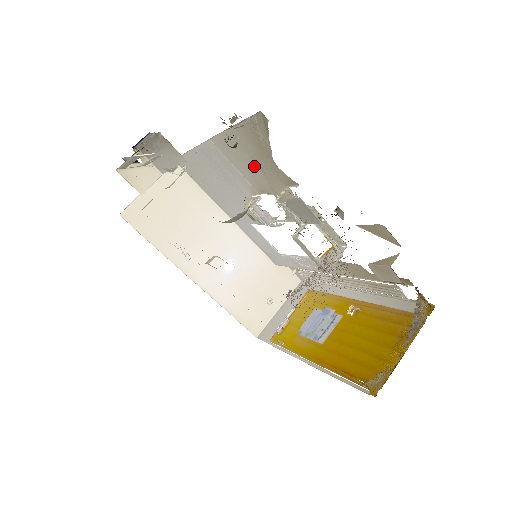
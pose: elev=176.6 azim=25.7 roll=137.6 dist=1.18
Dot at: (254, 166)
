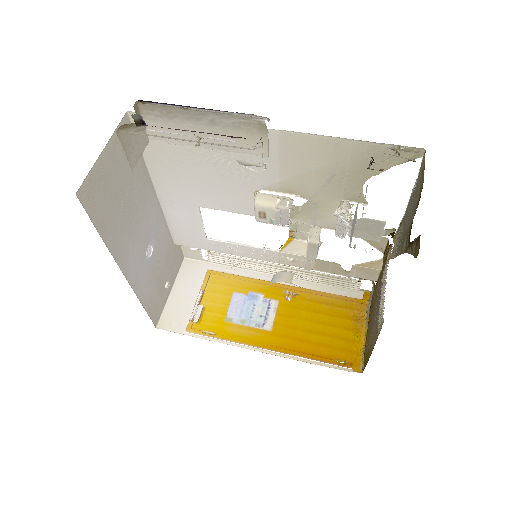
Dot at: (321, 173)
